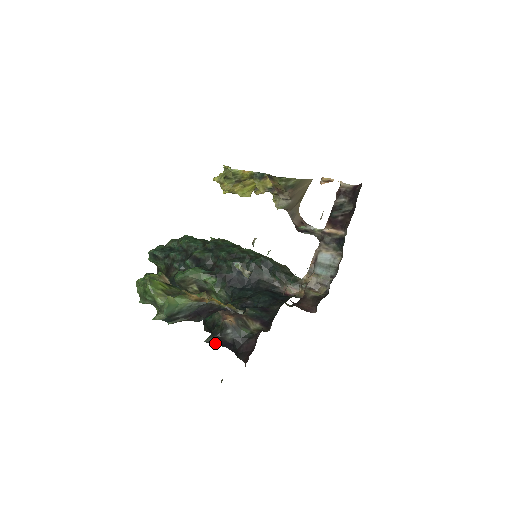
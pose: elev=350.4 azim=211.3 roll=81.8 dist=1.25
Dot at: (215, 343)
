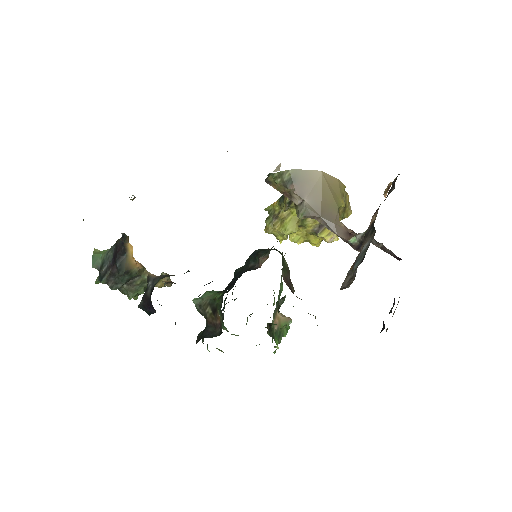
Dot at: (145, 306)
